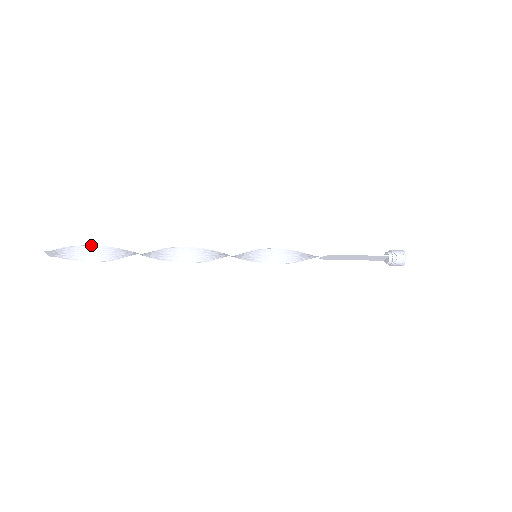
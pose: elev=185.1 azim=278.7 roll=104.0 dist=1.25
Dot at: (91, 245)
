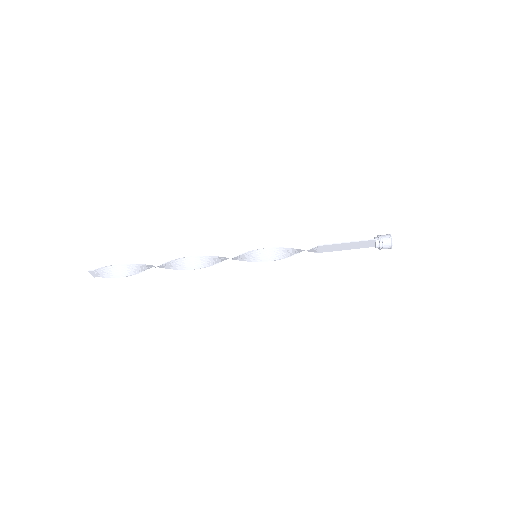
Dot at: (124, 264)
